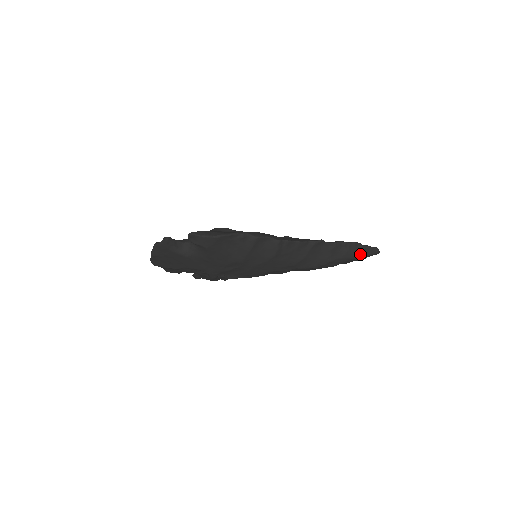
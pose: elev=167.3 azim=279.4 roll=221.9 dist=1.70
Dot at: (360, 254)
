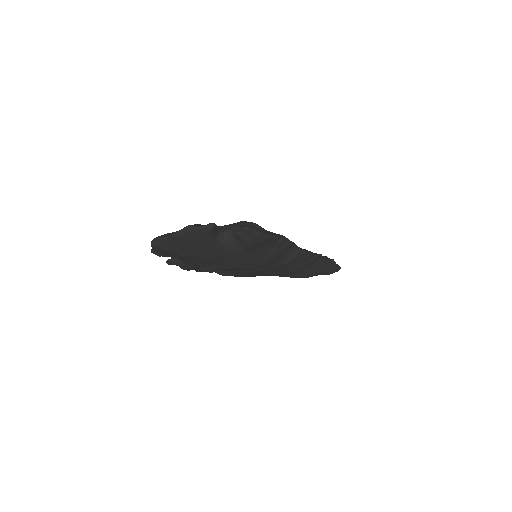
Dot at: (332, 271)
